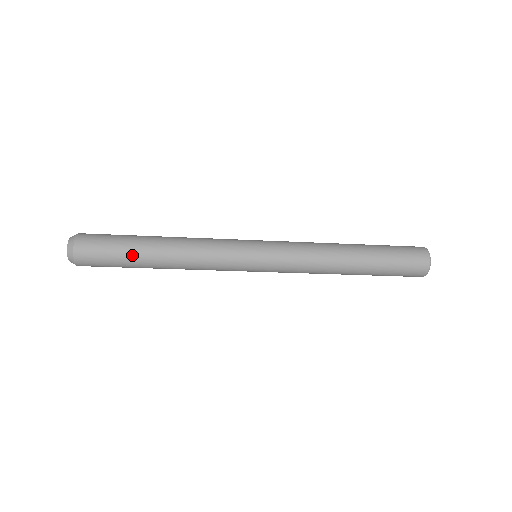
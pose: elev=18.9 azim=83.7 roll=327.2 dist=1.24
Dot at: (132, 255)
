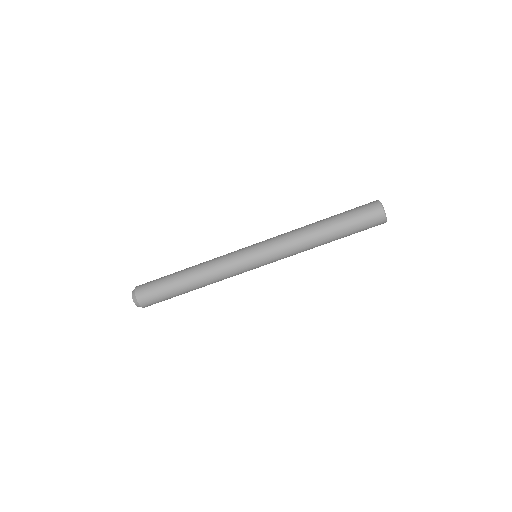
Dot at: (170, 278)
